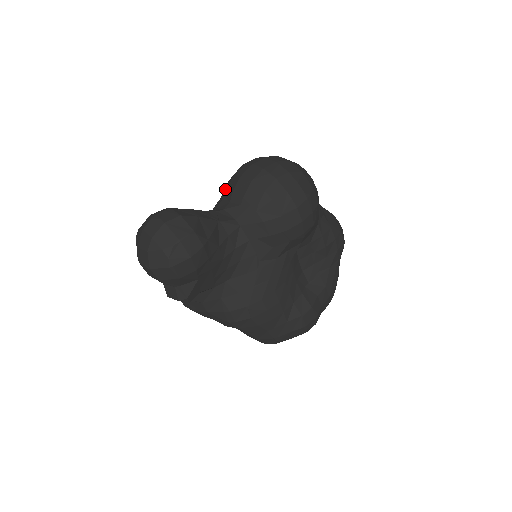
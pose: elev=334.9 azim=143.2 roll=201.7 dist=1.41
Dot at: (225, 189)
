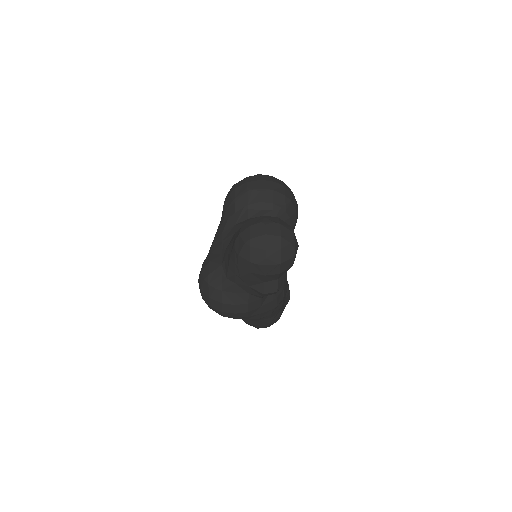
Dot at: (241, 204)
